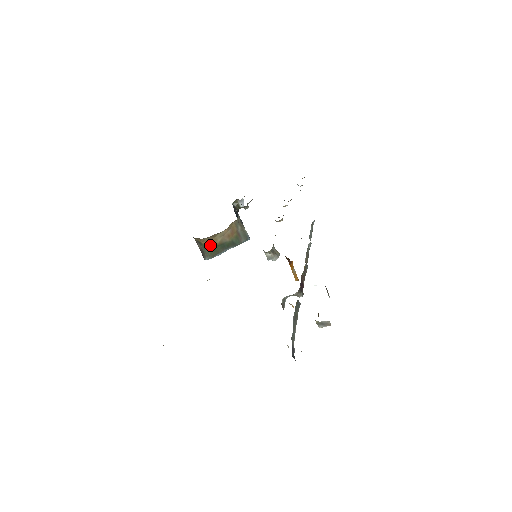
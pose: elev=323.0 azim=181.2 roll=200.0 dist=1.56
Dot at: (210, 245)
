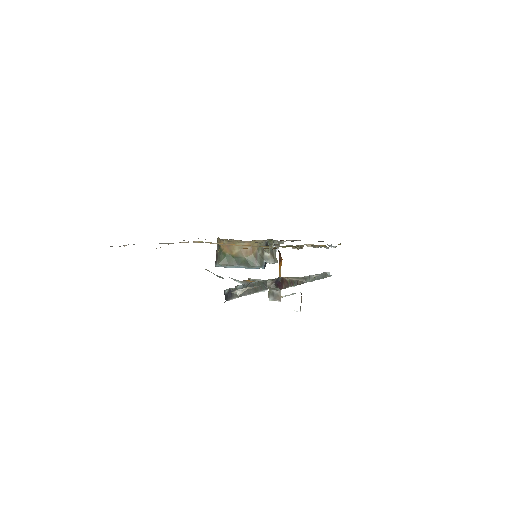
Dot at: (226, 252)
